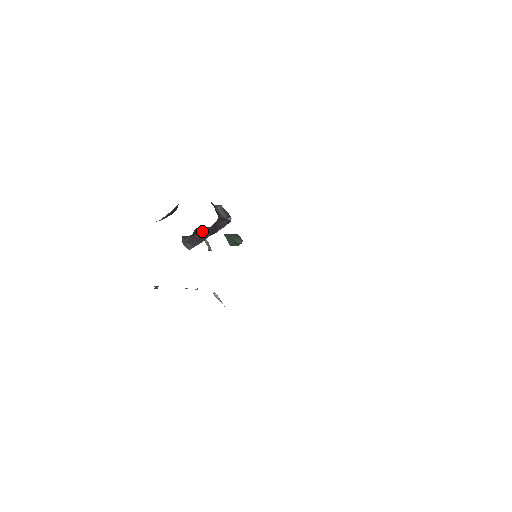
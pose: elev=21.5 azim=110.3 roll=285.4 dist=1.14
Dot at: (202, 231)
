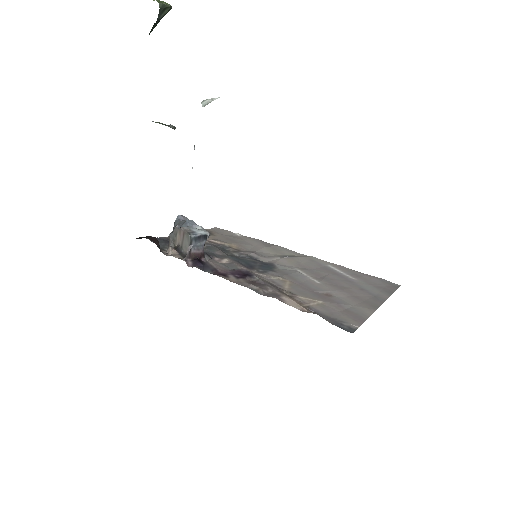
Dot at: occluded
